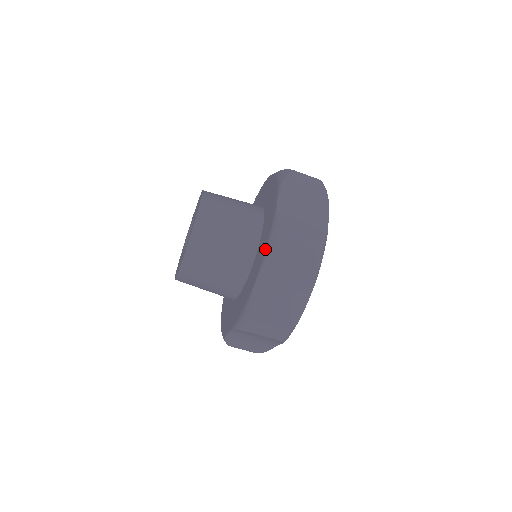
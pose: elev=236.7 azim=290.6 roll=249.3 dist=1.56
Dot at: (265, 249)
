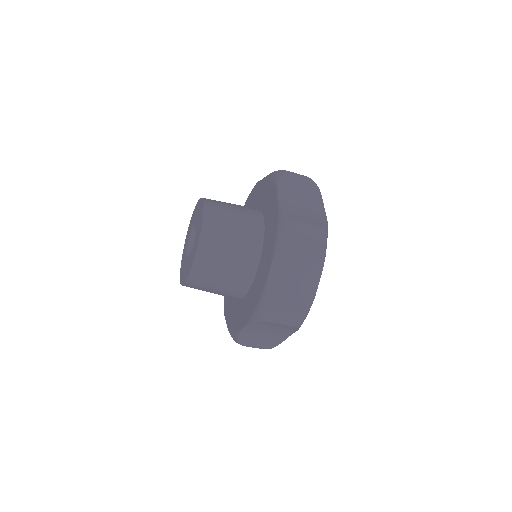
Dot at: (253, 311)
